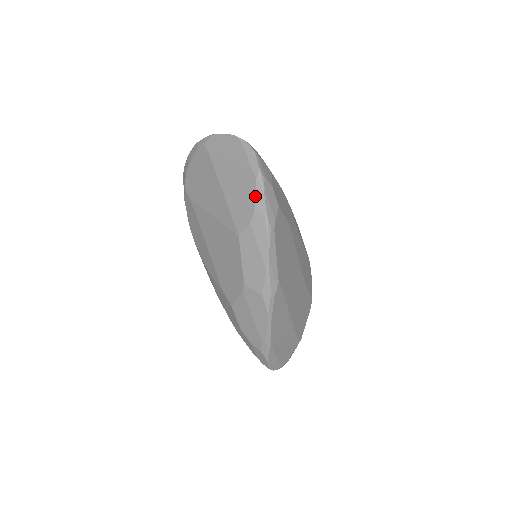
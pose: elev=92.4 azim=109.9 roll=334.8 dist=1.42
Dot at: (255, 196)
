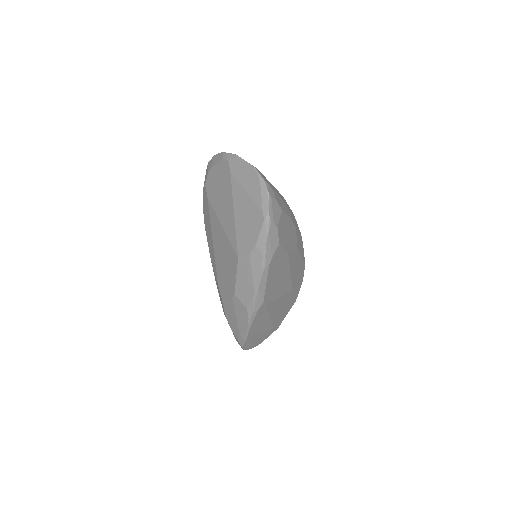
Dot at: (259, 234)
